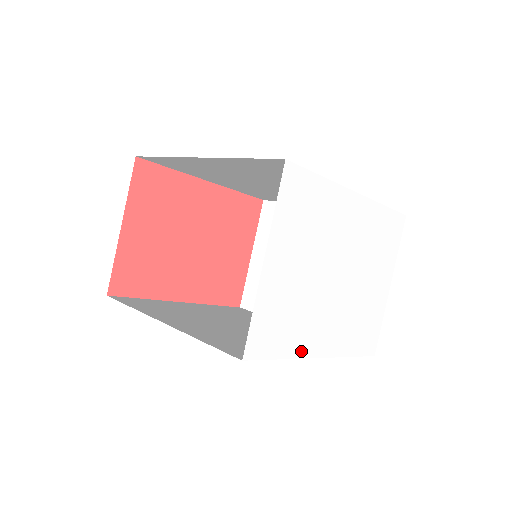
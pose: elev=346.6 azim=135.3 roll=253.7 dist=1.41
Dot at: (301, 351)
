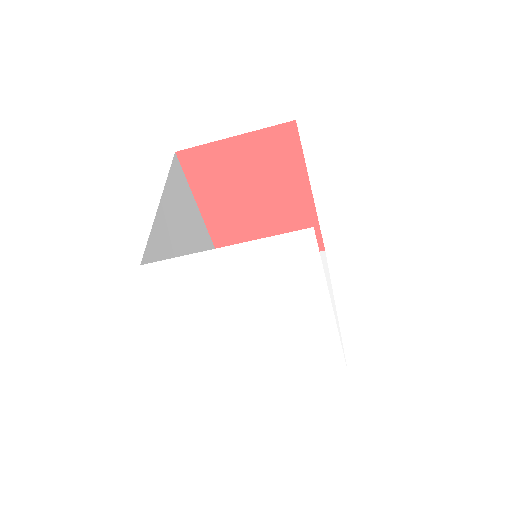
Dot at: (177, 317)
